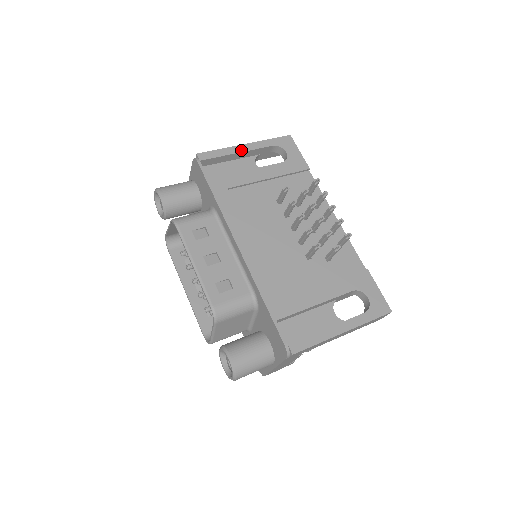
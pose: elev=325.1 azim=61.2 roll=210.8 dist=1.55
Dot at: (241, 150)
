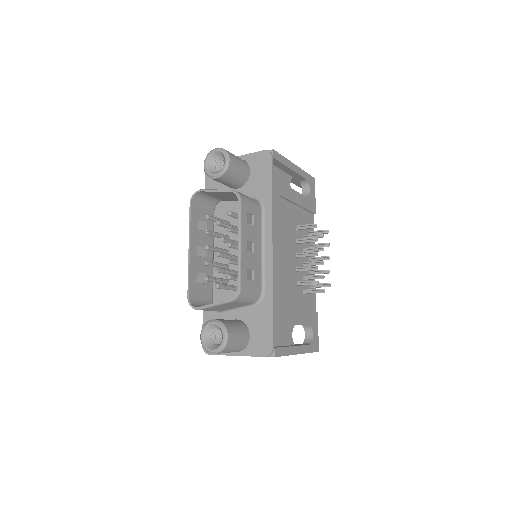
Dot at: (293, 168)
